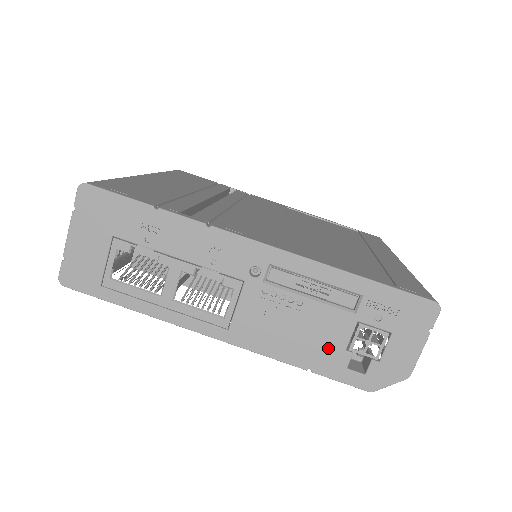
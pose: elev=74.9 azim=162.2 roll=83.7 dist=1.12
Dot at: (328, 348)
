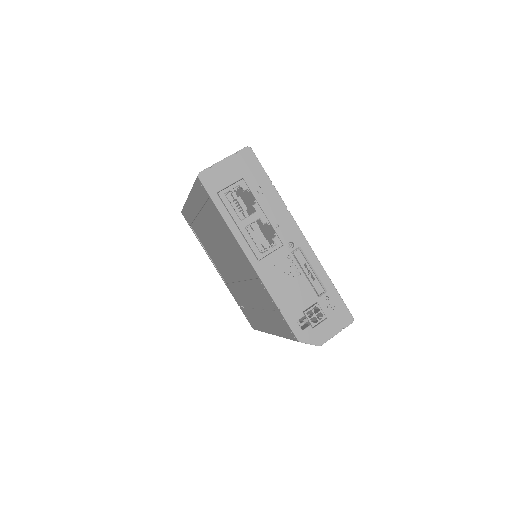
Dot at: (296, 305)
